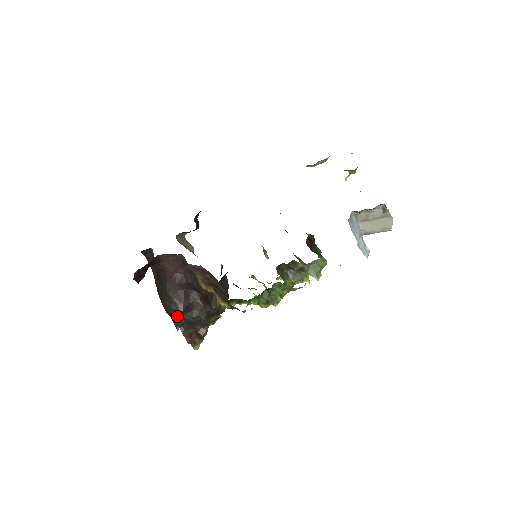
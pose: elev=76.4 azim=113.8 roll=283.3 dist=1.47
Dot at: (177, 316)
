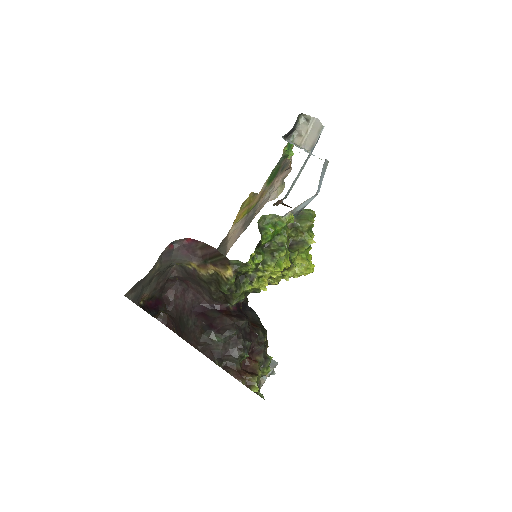
Dot at: (208, 346)
